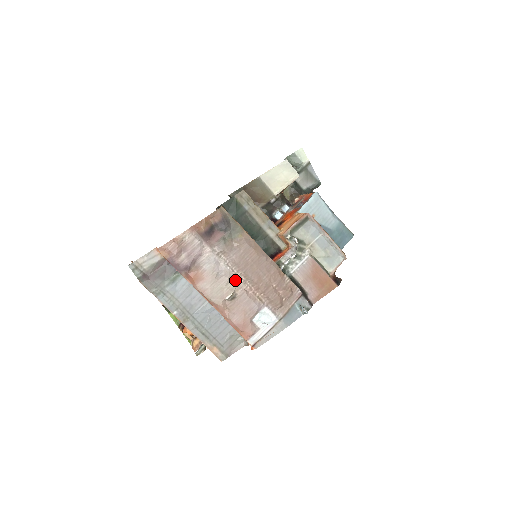
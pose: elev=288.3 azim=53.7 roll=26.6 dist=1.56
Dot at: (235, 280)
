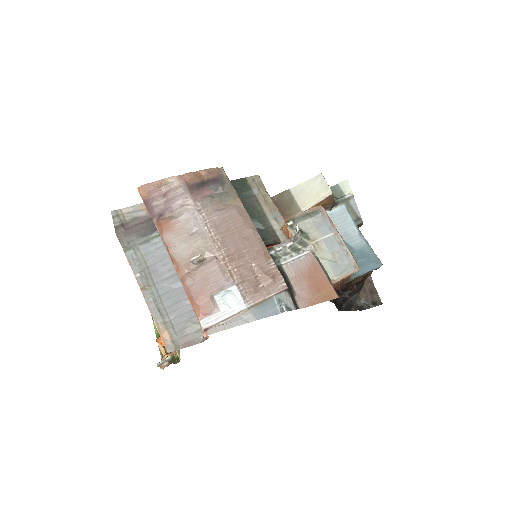
Dot at: (209, 243)
